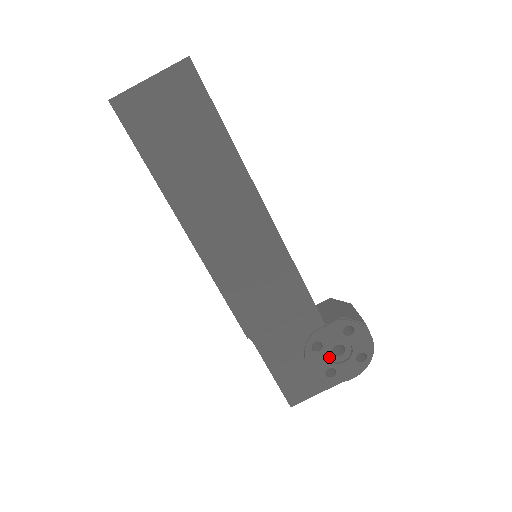
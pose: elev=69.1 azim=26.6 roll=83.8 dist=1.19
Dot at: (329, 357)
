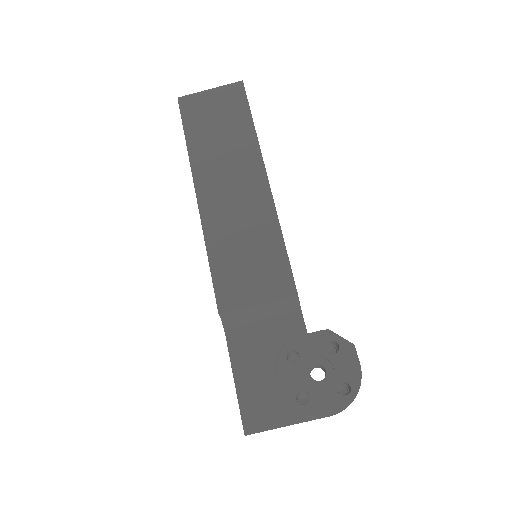
Dot at: (305, 378)
